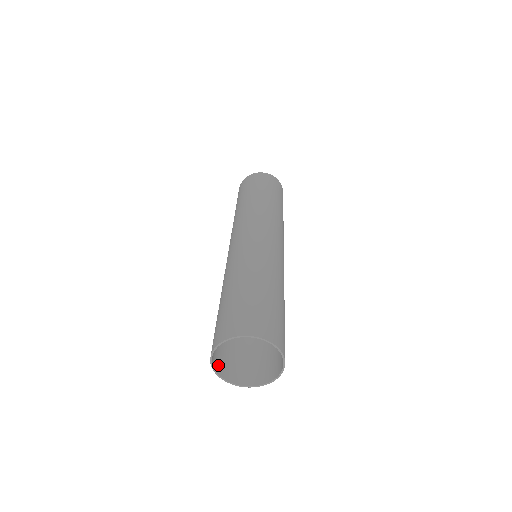
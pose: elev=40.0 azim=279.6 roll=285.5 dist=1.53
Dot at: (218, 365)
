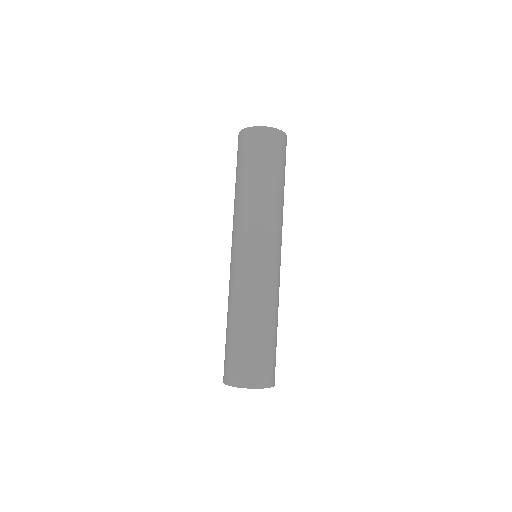
Dot at: occluded
